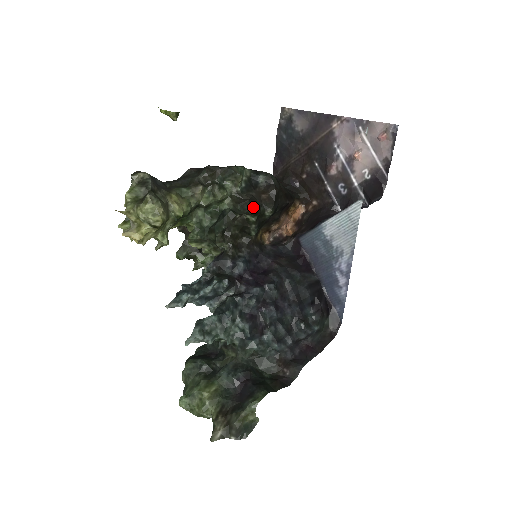
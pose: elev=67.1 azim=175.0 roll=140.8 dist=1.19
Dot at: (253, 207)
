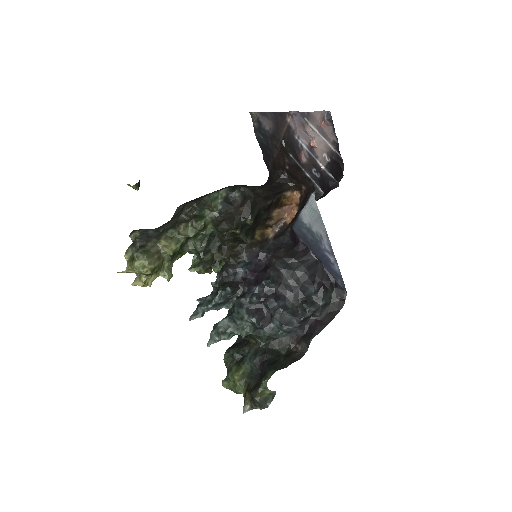
Dot at: (231, 224)
